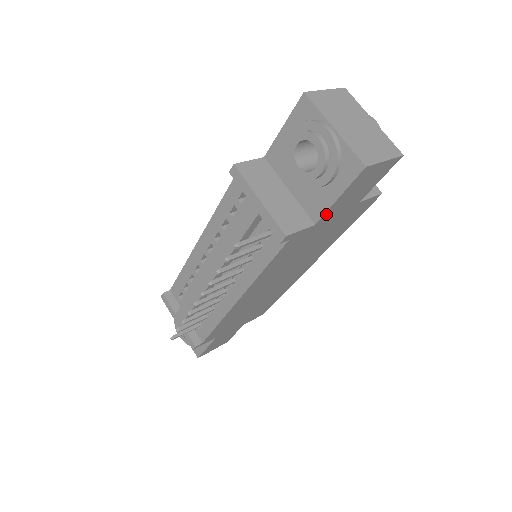
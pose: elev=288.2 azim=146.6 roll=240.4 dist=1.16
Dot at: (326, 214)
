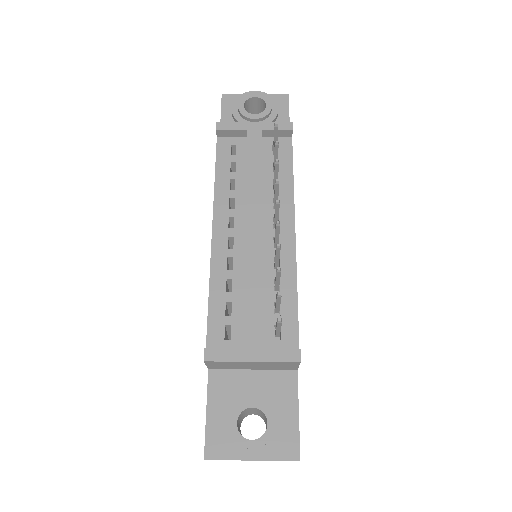
Dot at: occluded
